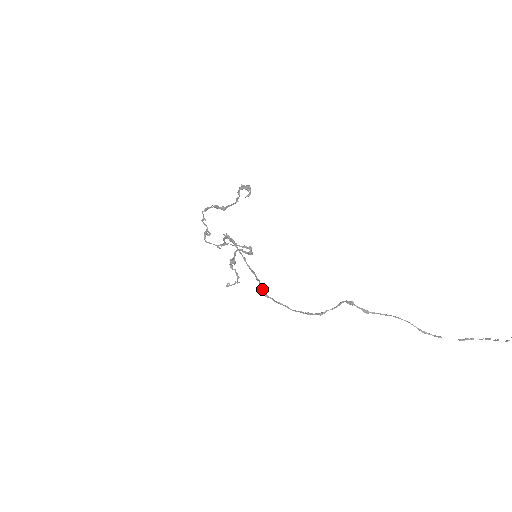
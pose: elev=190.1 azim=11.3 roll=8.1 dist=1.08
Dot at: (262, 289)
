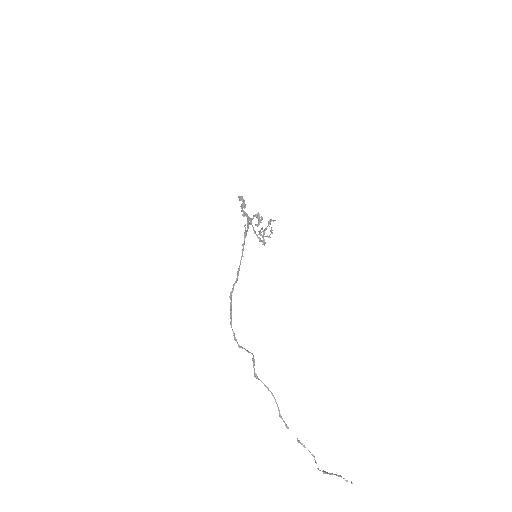
Dot at: (231, 291)
